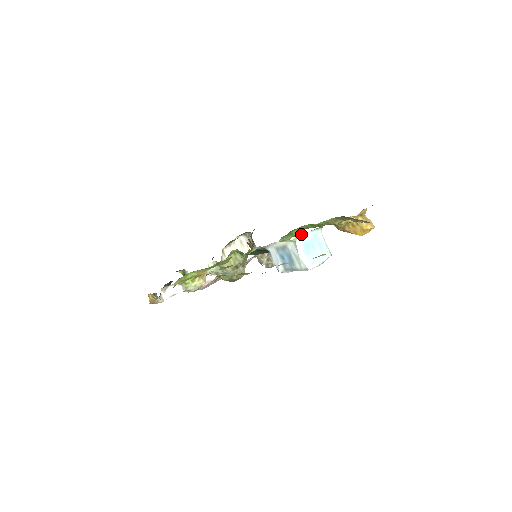
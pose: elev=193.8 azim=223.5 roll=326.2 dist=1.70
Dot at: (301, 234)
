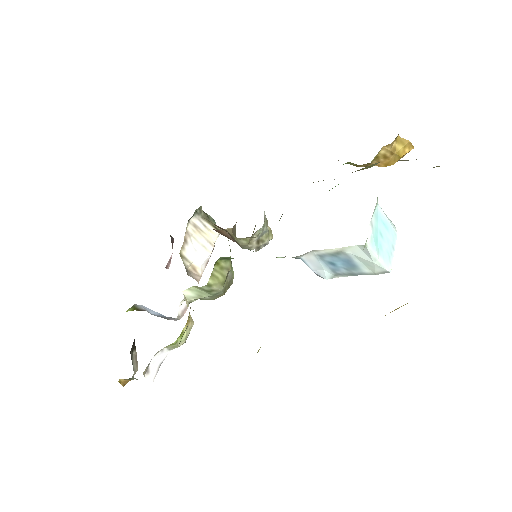
Dot at: (368, 230)
